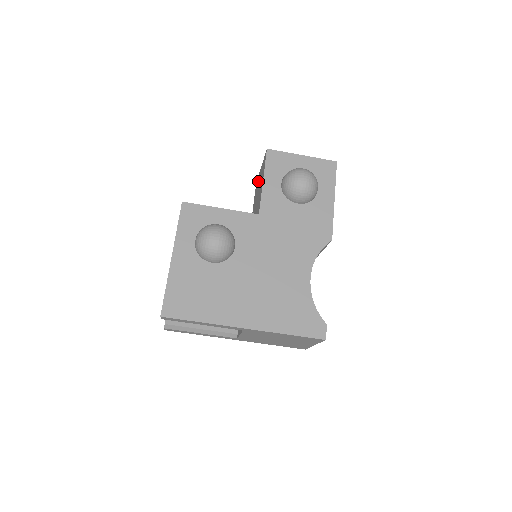
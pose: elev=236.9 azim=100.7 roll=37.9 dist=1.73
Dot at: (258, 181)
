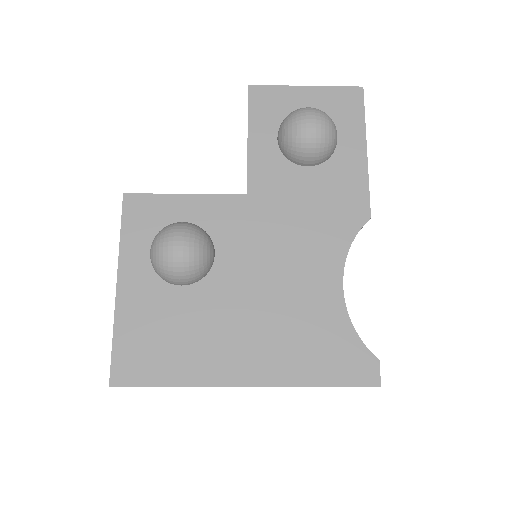
Dot at: occluded
